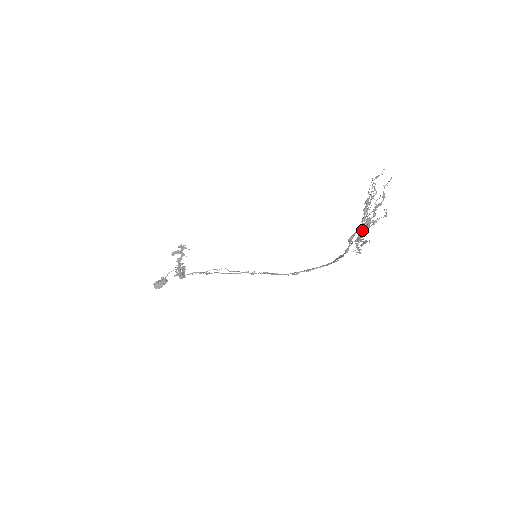
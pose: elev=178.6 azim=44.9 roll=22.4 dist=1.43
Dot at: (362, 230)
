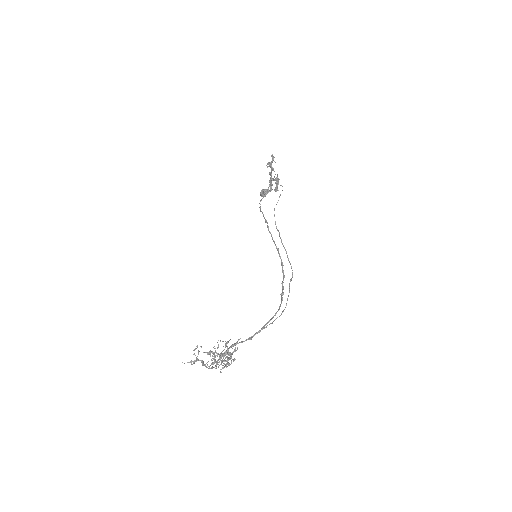
Dot at: occluded
